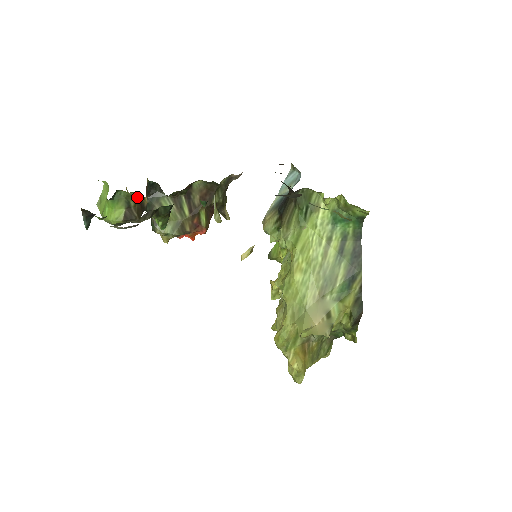
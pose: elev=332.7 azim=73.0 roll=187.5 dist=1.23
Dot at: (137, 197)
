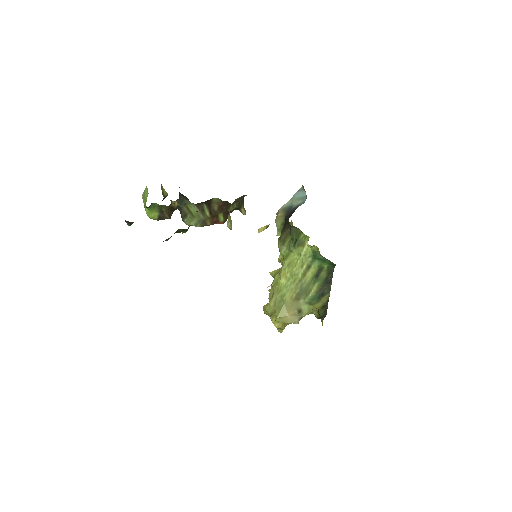
Dot at: (167, 206)
